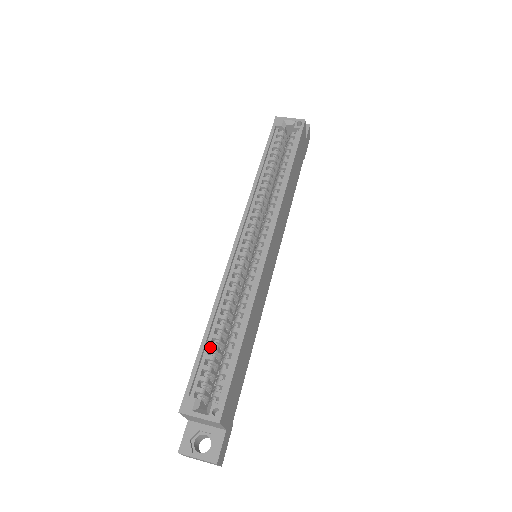
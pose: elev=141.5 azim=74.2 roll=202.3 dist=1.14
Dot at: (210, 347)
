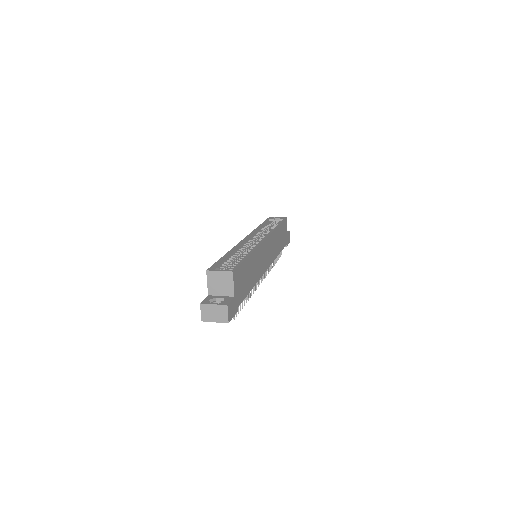
Dot at: (227, 260)
